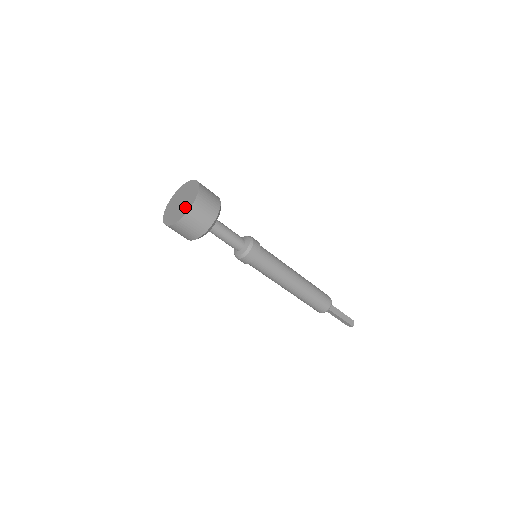
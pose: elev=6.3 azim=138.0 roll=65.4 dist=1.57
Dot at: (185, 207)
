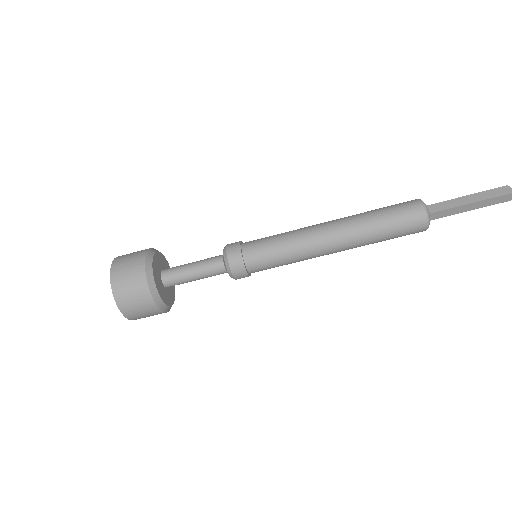
Dot at: occluded
